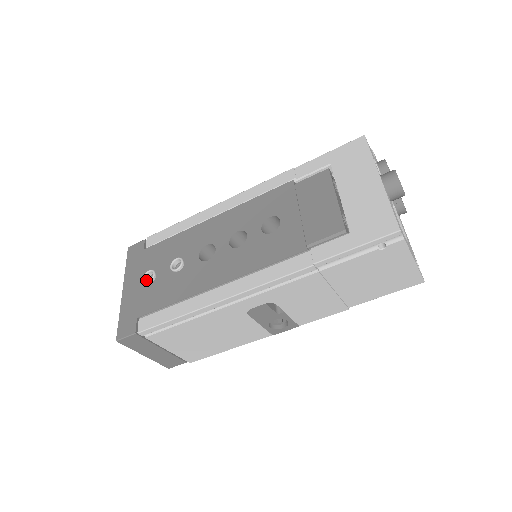
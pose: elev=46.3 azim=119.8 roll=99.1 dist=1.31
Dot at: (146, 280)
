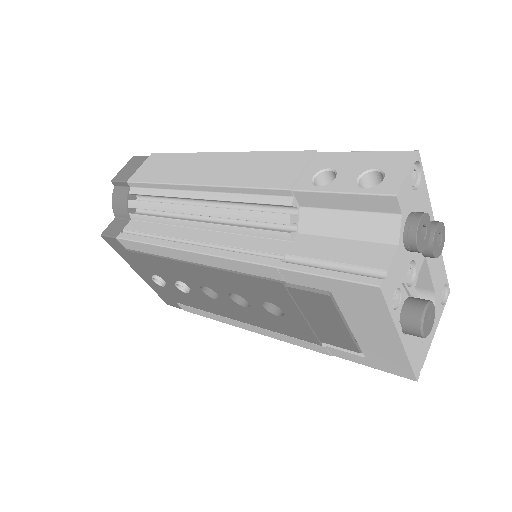
Dot at: (156, 279)
